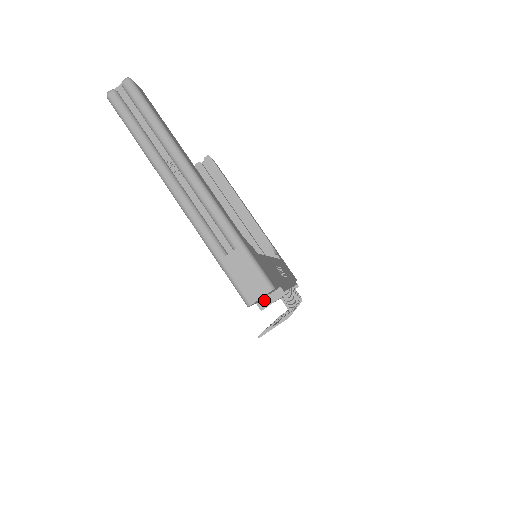
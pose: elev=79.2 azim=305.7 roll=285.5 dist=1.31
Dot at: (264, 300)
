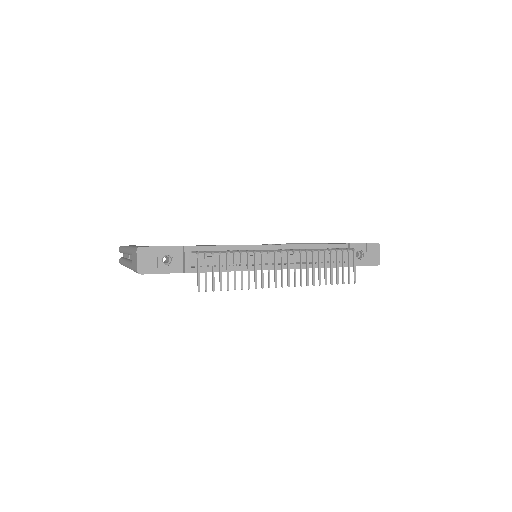
Dot at: (183, 265)
